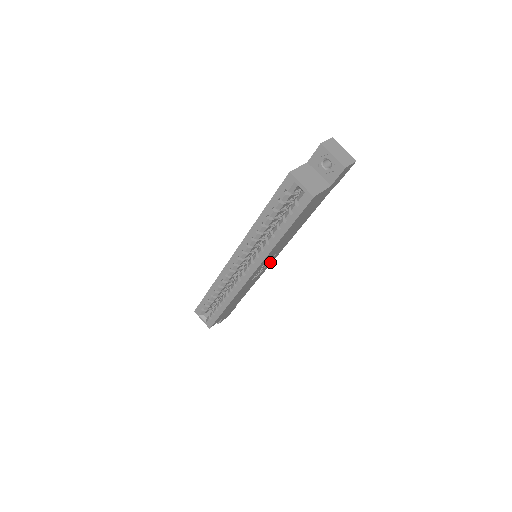
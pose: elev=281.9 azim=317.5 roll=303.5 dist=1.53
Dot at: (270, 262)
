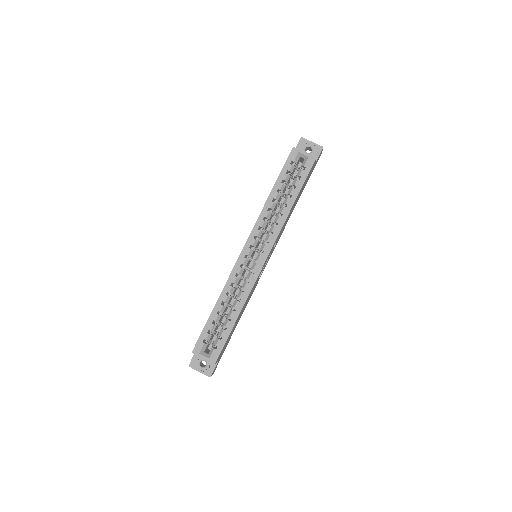
Dot at: (266, 264)
